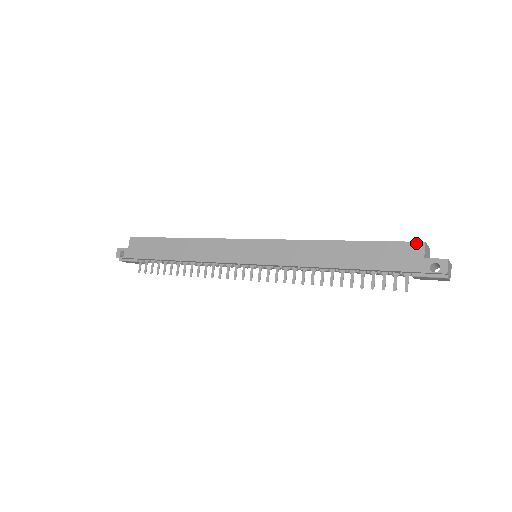
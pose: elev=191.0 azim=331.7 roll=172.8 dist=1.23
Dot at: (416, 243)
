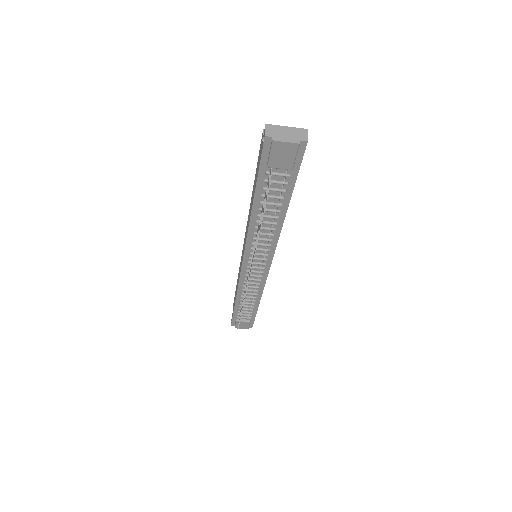
Dot at: occluded
